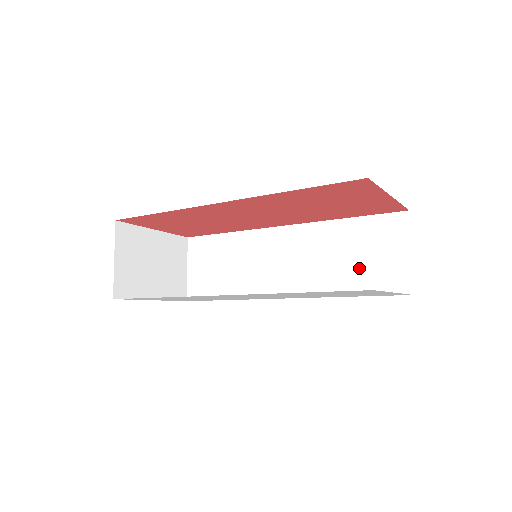
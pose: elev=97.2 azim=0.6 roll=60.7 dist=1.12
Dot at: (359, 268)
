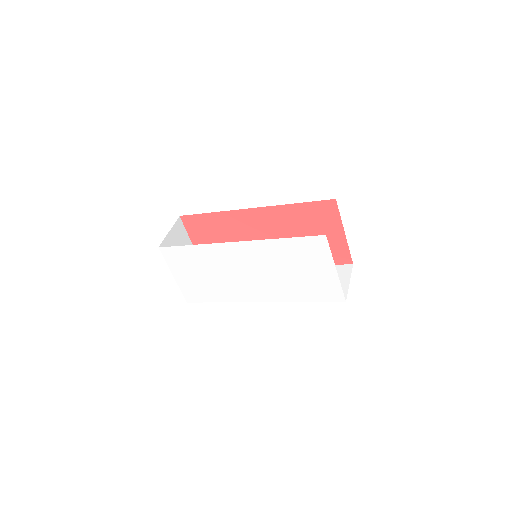
Dot at: occluded
